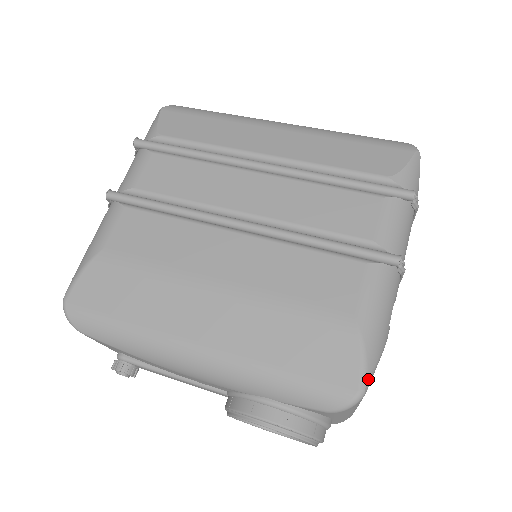
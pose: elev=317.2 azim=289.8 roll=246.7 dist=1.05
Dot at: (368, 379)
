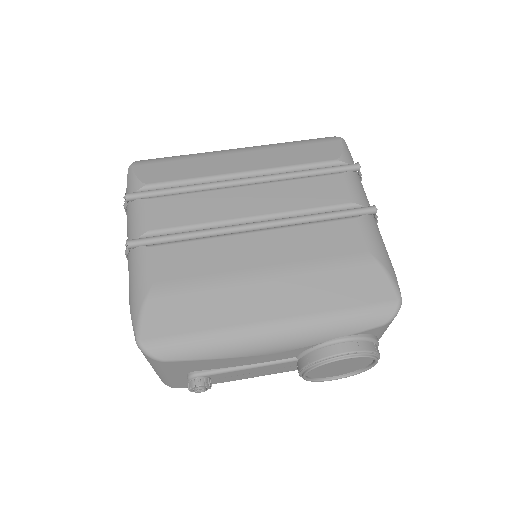
Dot at: (399, 290)
